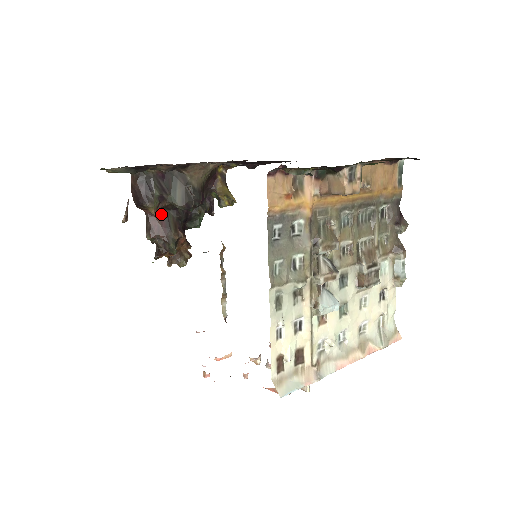
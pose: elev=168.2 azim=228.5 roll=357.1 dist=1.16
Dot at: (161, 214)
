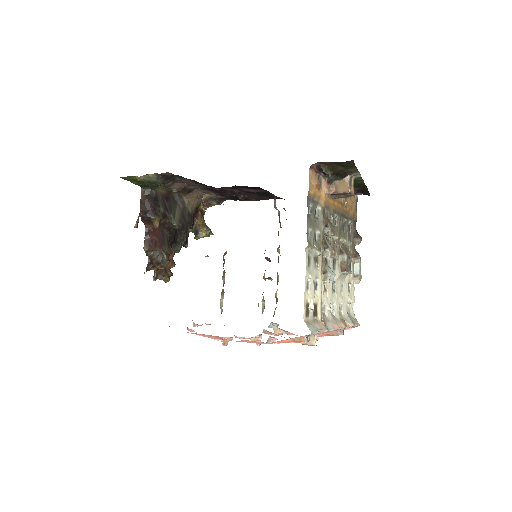
Dot at: (158, 231)
